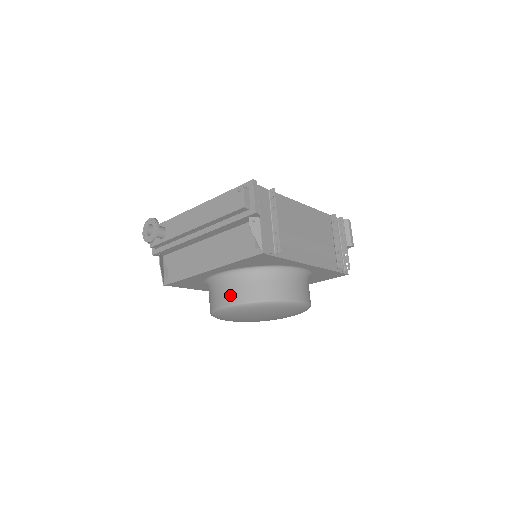
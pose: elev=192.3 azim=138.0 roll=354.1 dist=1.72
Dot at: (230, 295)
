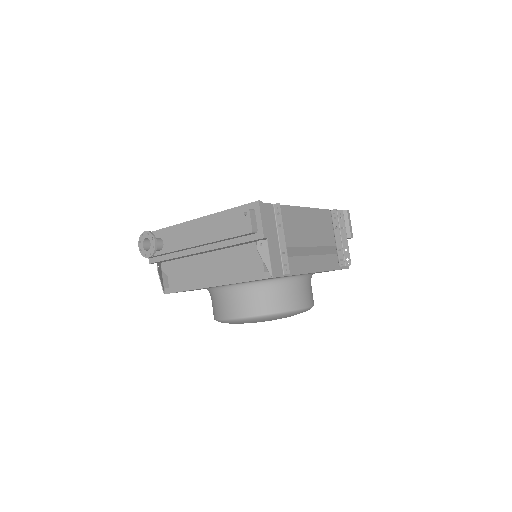
Dot at: (236, 308)
